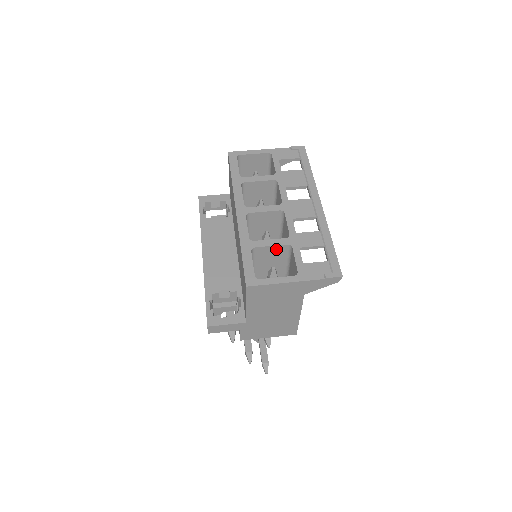
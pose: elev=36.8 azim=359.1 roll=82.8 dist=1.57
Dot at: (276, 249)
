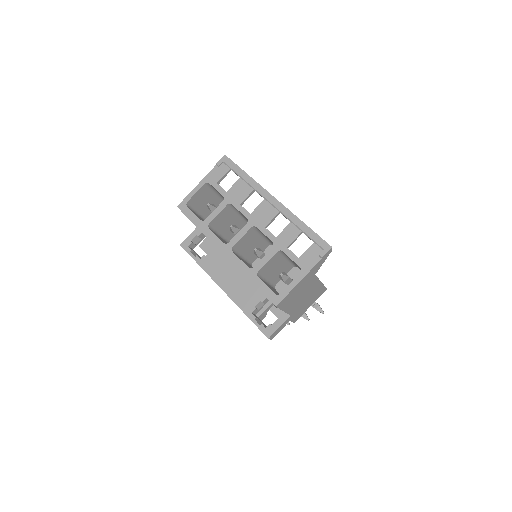
Dot at: (272, 260)
